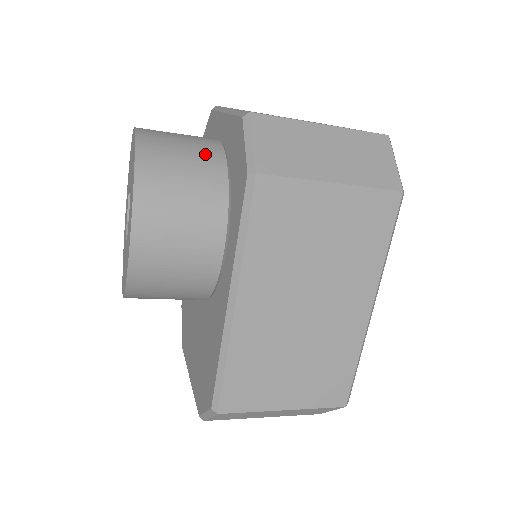
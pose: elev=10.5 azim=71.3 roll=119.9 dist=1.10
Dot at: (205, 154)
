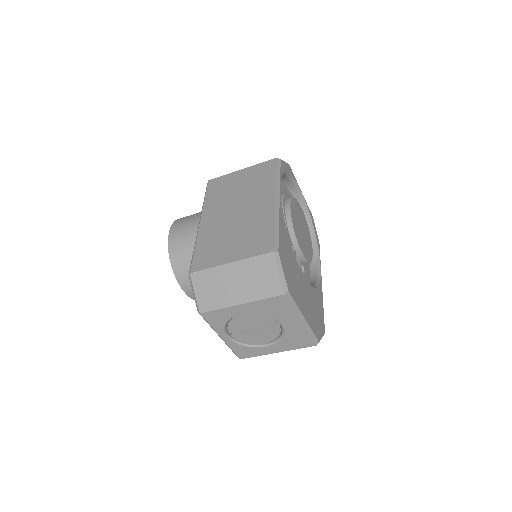
Dot at: occluded
